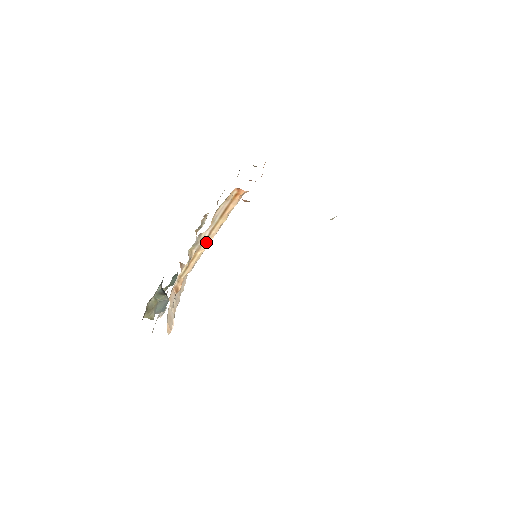
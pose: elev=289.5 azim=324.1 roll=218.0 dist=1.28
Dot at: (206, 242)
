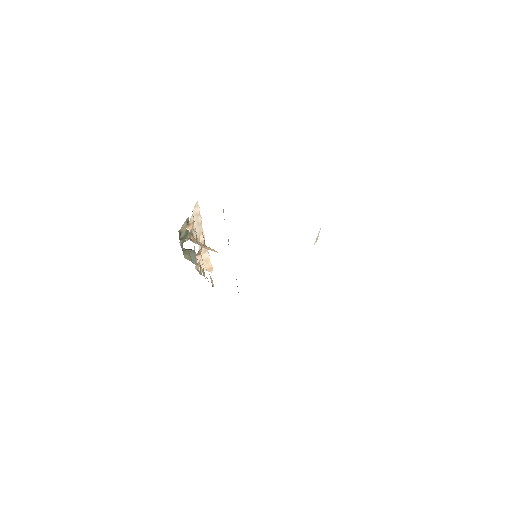
Dot at: occluded
